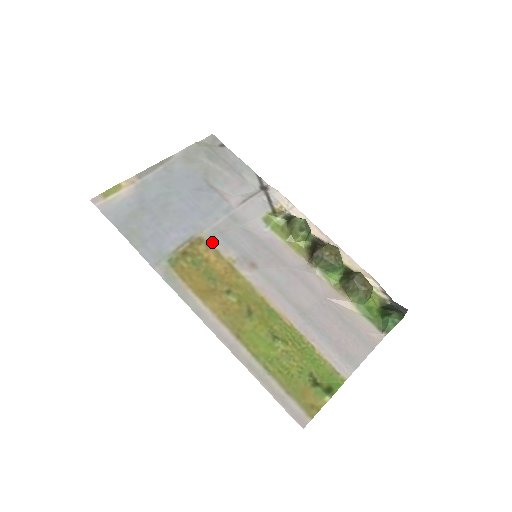
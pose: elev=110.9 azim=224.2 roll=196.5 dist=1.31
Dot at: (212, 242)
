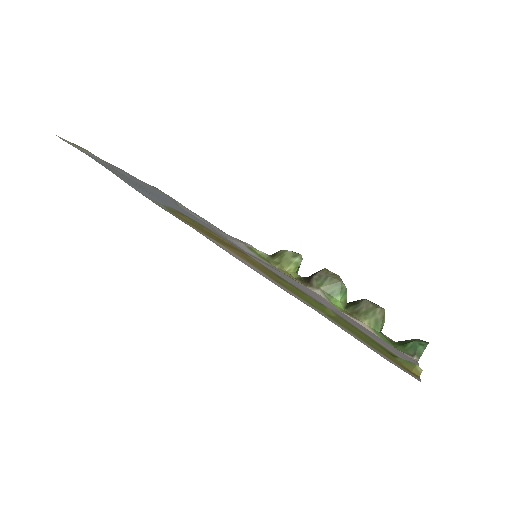
Dot at: (205, 226)
